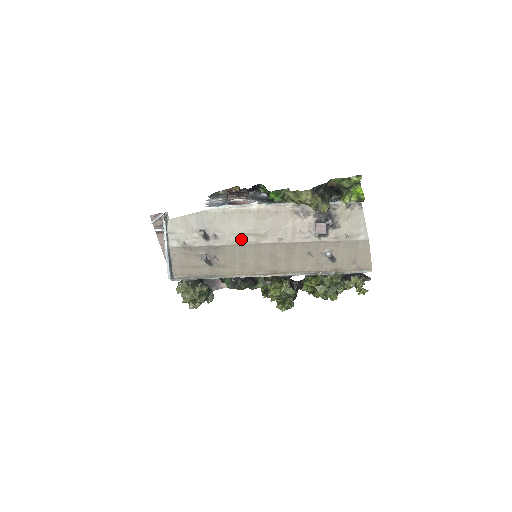
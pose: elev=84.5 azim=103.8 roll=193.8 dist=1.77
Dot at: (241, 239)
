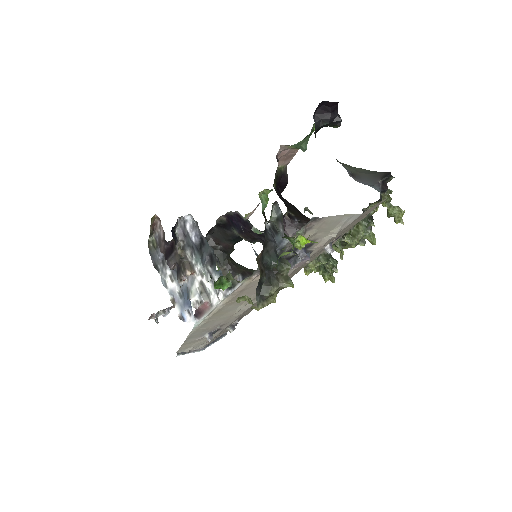
Dot at: (241, 312)
